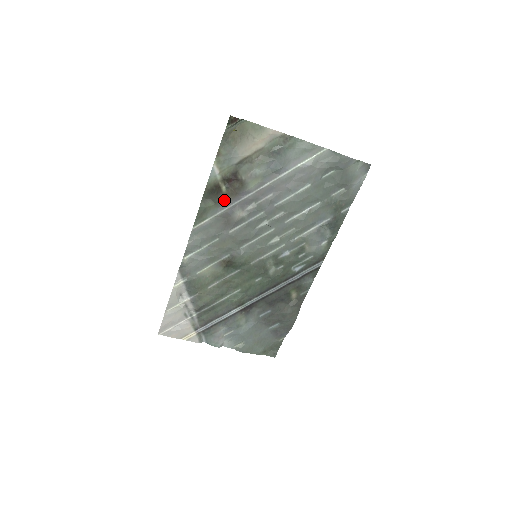
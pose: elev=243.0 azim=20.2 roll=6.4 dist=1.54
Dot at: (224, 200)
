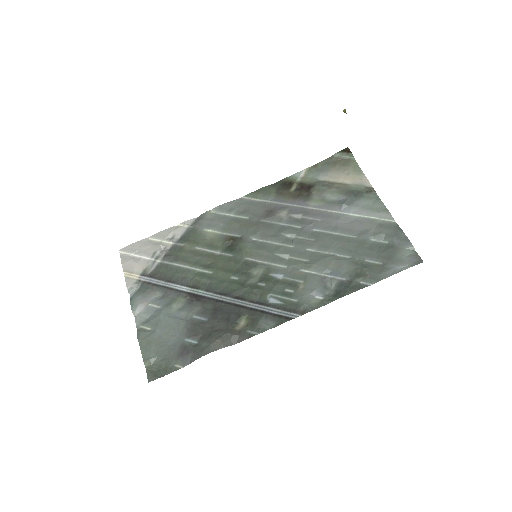
Dot at: (284, 196)
